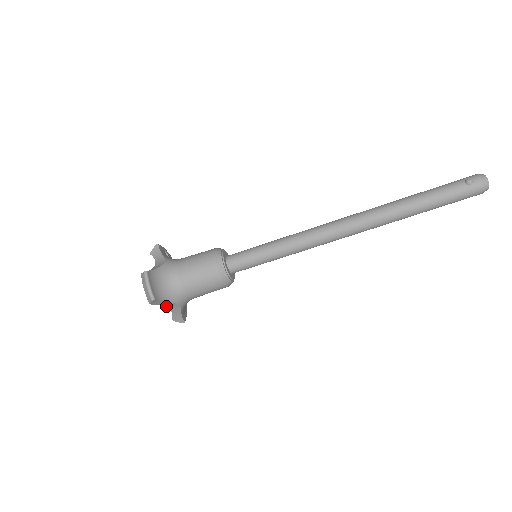
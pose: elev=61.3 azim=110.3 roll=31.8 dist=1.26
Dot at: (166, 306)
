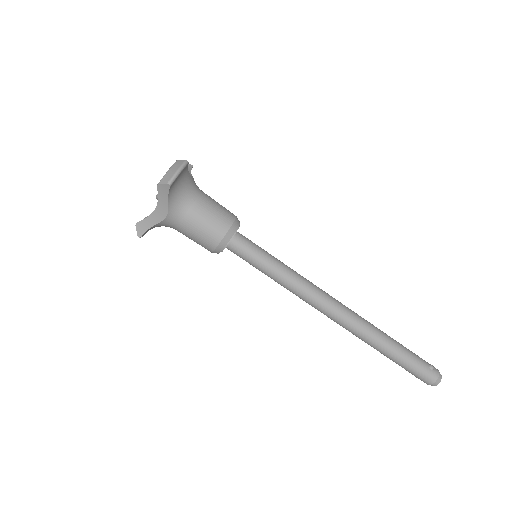
Dot at: (158, 205)
